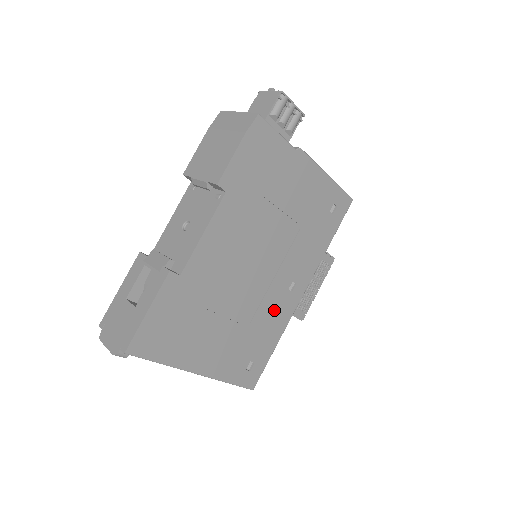
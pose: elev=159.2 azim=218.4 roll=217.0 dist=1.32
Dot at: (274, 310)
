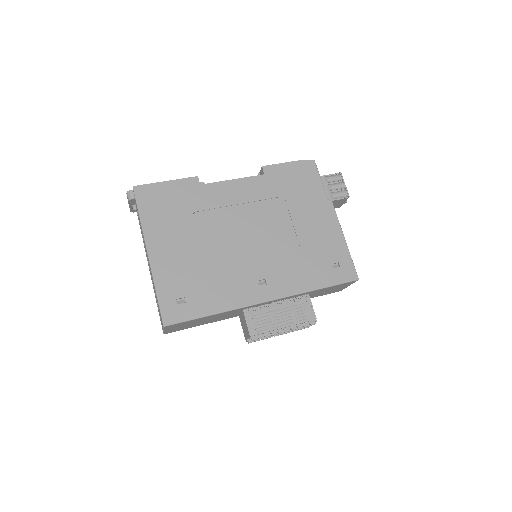
Dot at: (234, 282)
